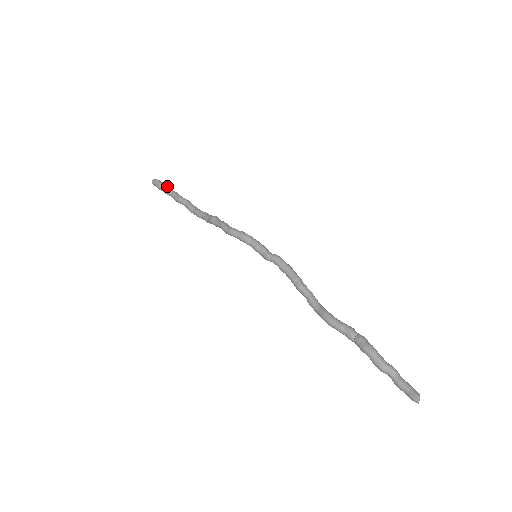
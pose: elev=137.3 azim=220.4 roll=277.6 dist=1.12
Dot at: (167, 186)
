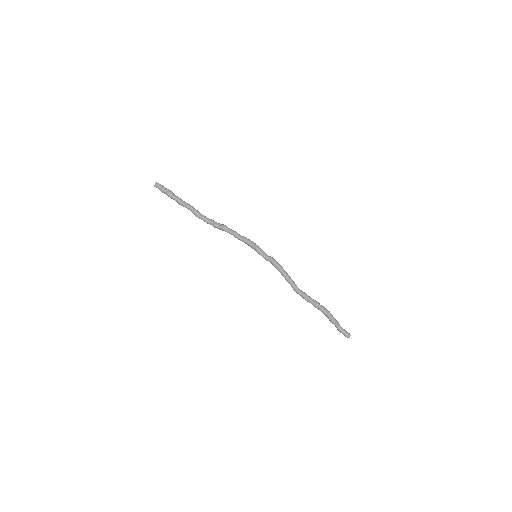
Dot at: (172, 192)
